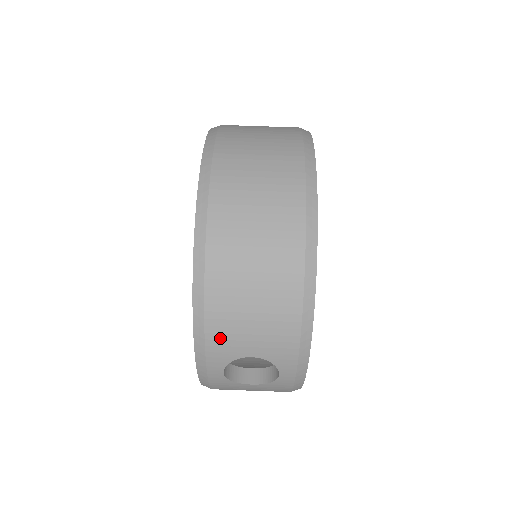
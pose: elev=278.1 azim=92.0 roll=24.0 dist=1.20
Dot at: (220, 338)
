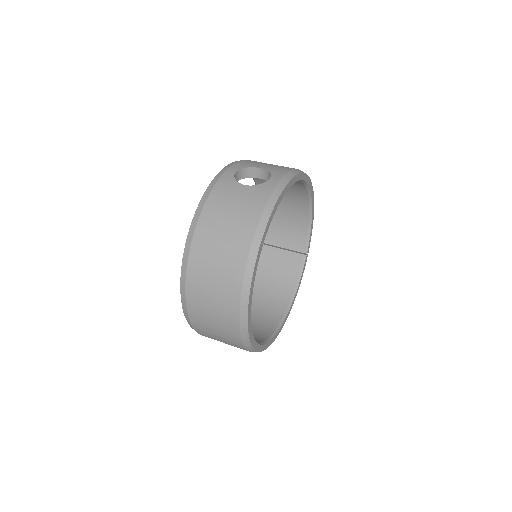
Dot at: (249, 162)
